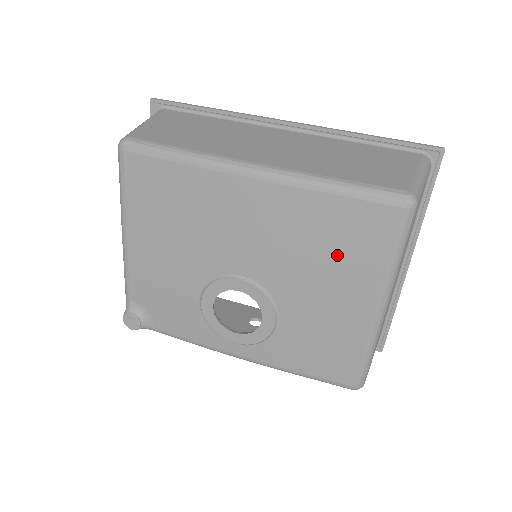
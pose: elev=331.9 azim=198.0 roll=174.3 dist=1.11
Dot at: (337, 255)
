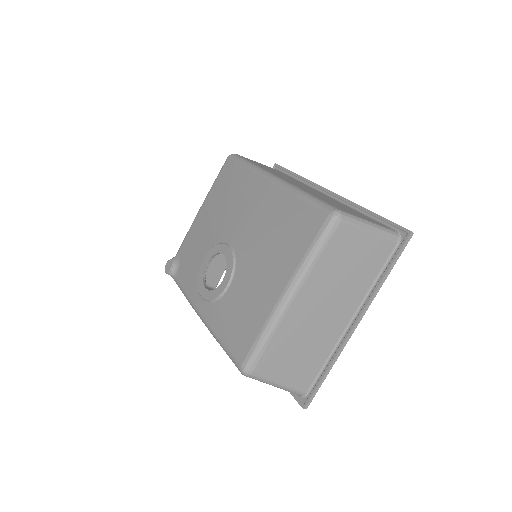
Dot at: (281, 242)
